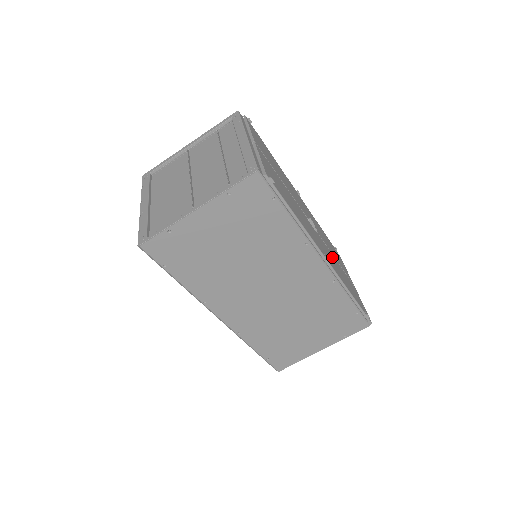
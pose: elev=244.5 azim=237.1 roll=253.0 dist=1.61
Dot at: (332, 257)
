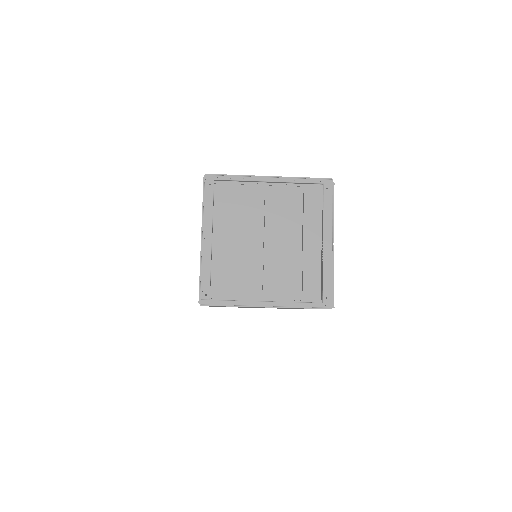
Dot at: occluded
